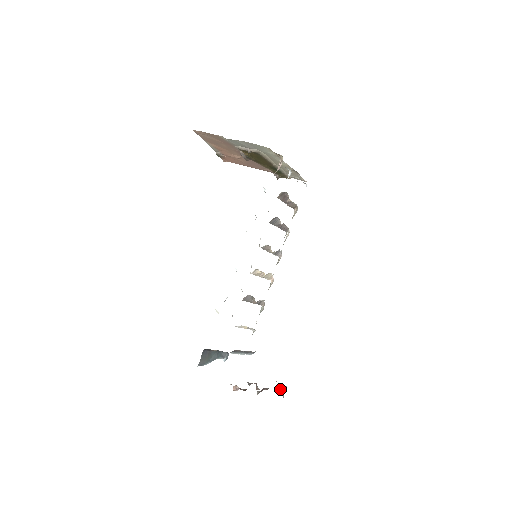
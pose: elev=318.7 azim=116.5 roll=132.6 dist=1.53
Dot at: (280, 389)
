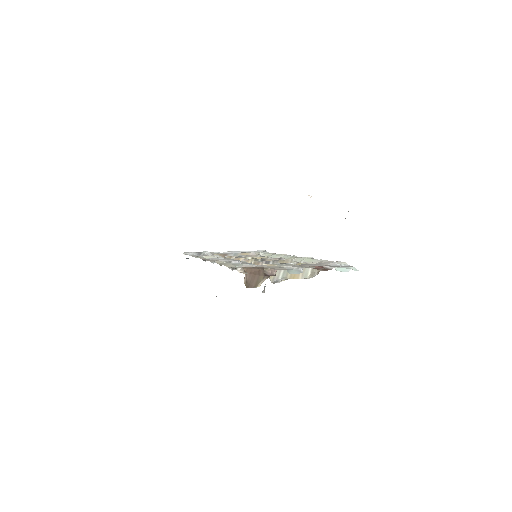
Dot at: (264, 287)
